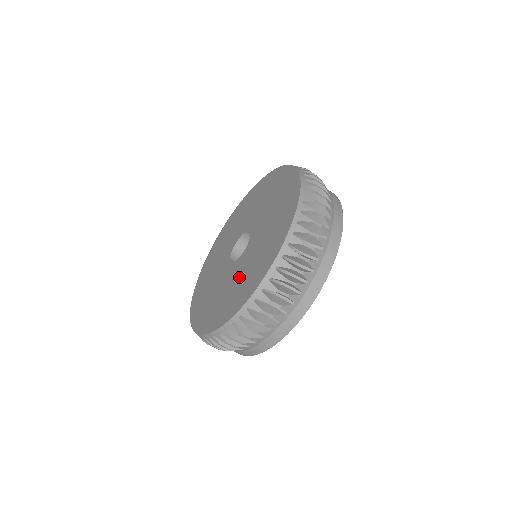
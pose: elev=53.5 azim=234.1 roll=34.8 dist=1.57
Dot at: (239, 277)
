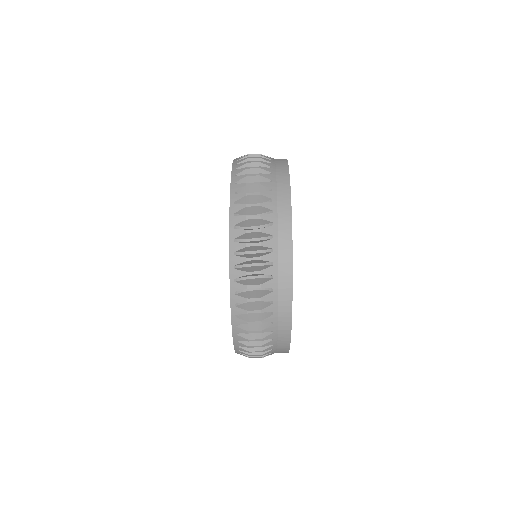
Dot at: occluded
